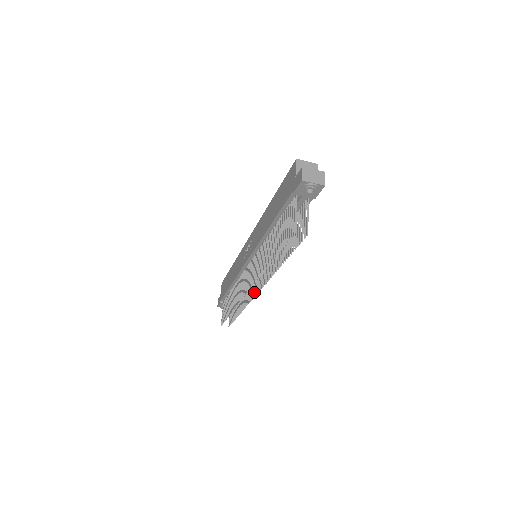
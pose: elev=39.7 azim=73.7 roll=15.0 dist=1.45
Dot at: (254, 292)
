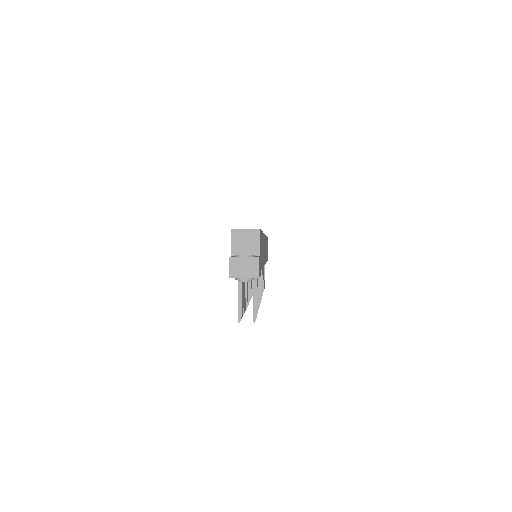
Dot at: occluded
